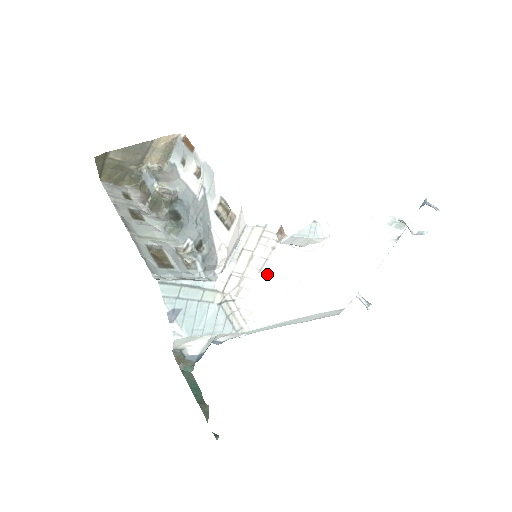
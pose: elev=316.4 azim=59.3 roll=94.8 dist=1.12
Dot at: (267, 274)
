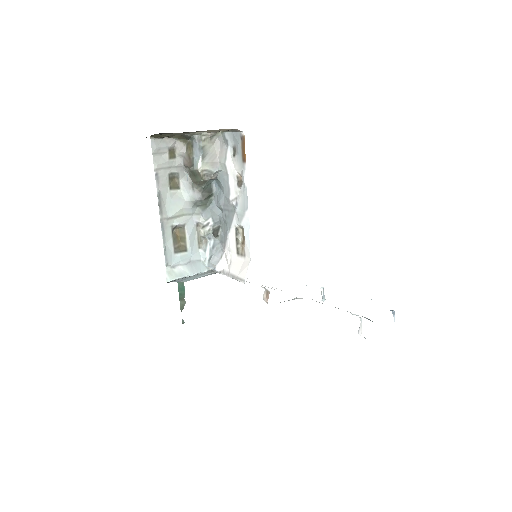
Dot at: occluded
